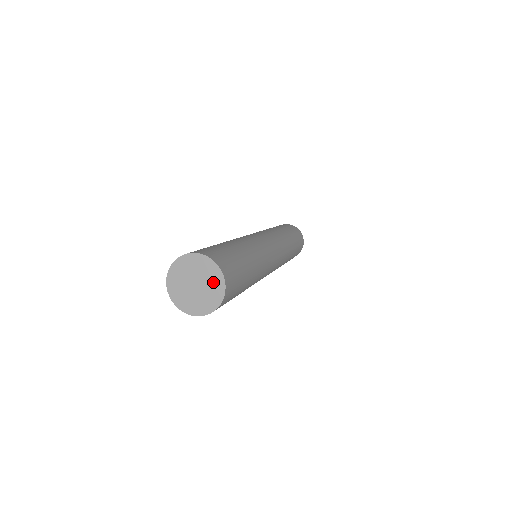
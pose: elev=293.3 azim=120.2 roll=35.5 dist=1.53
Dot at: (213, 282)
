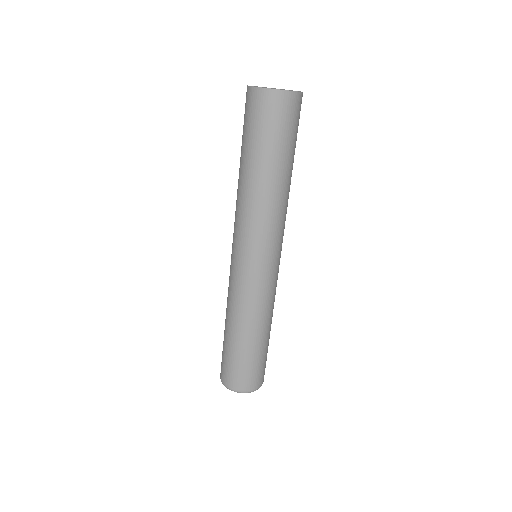
Dot at: (289, 90)
